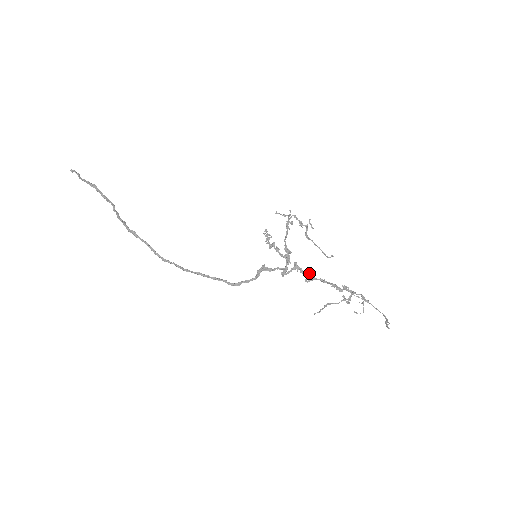
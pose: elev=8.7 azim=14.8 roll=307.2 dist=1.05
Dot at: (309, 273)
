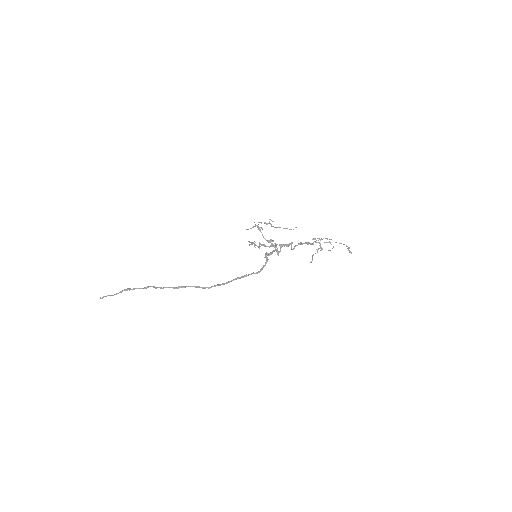
Dot at: (291, 243)
